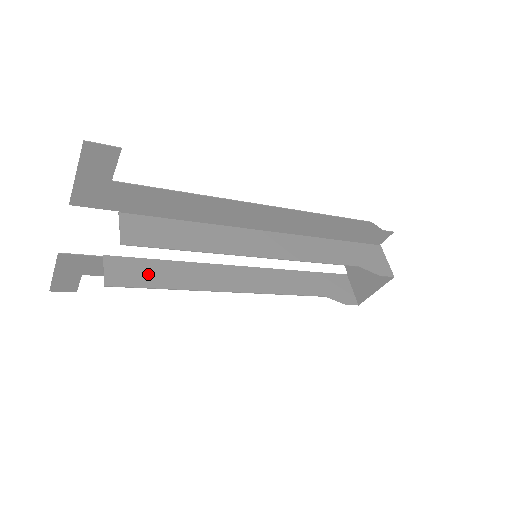
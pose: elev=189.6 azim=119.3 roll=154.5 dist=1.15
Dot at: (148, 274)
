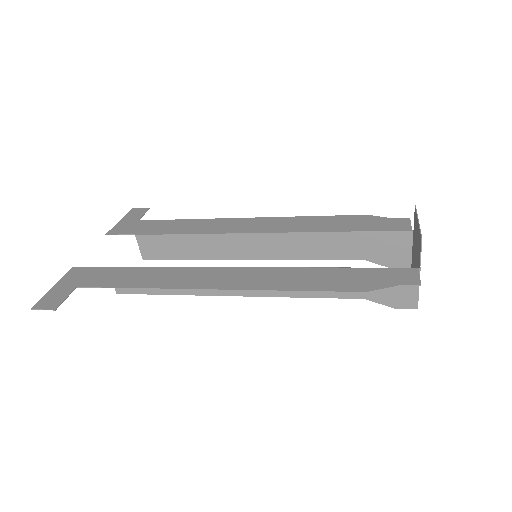
Dot at: (172, 249)
